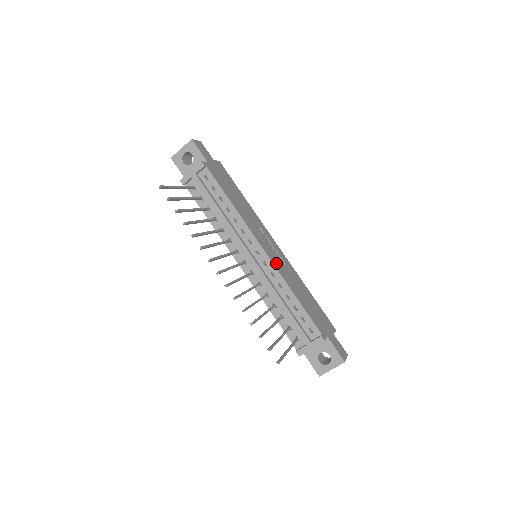
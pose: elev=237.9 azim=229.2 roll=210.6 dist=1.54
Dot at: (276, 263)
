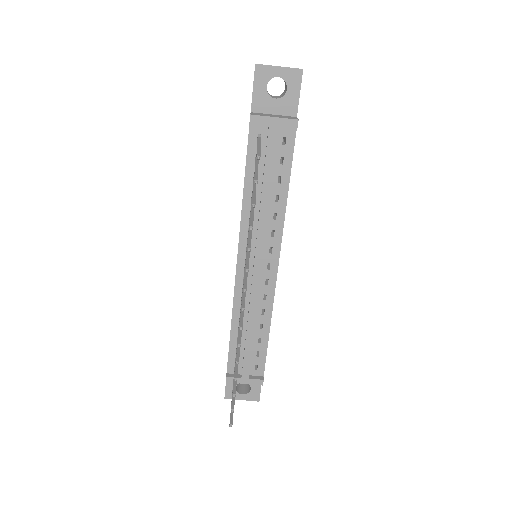
Dot at: occluded
